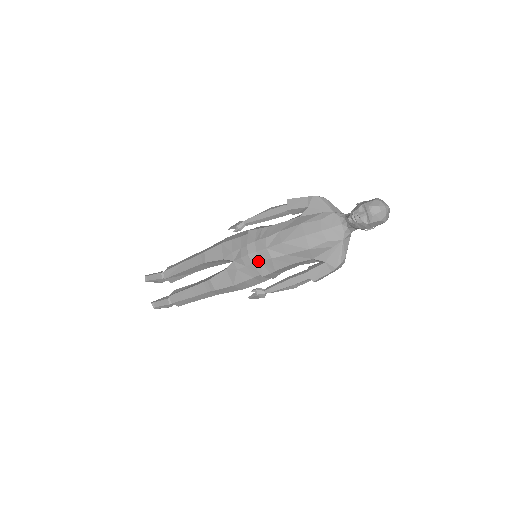
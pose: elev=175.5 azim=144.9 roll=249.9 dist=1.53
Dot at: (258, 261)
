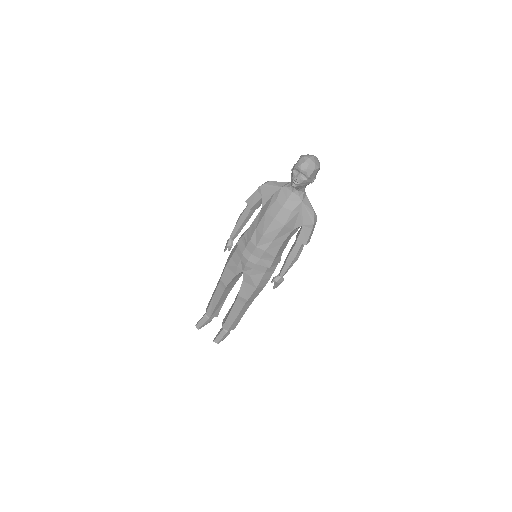
Dot at: (258, 260)
